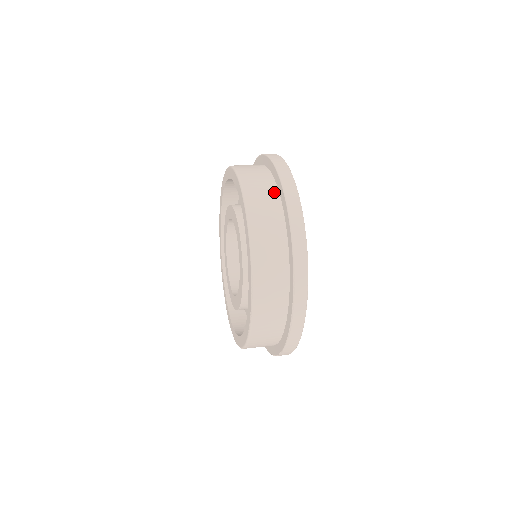
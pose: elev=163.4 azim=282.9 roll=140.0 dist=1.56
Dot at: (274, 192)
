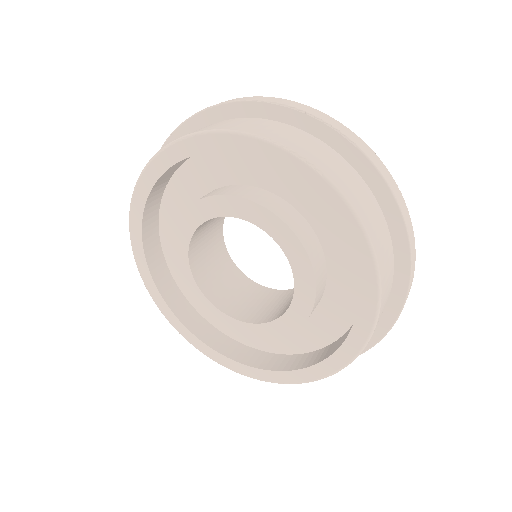
Dot at: (392, 257)
